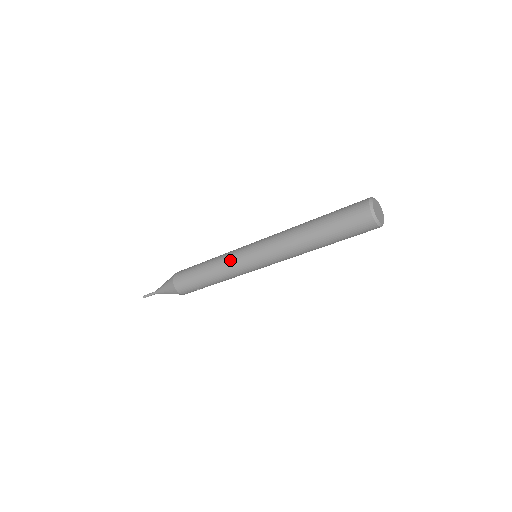
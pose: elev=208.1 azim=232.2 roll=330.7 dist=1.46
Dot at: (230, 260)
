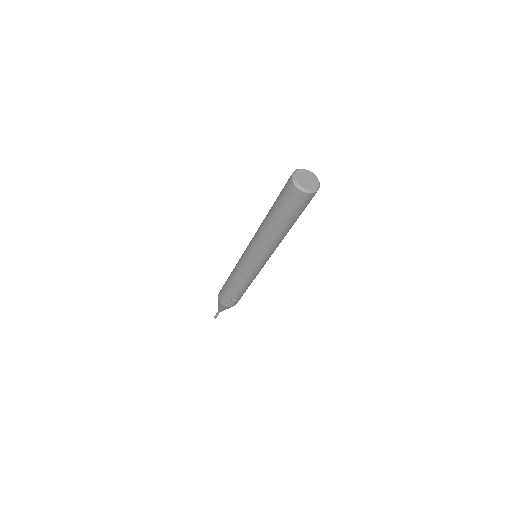
Dot at: (238, 261)
